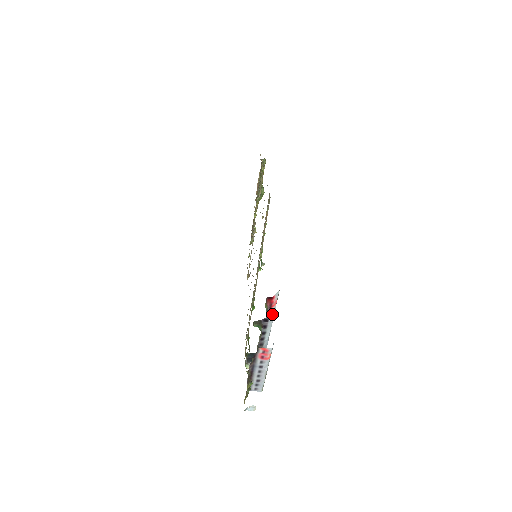
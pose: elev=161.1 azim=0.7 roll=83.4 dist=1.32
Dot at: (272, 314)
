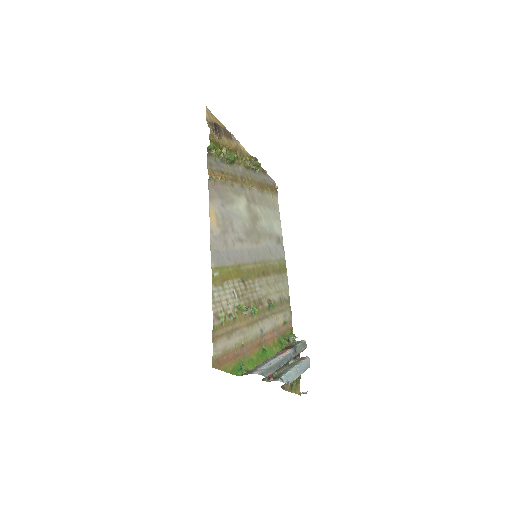
Dot at: (275, 370)
